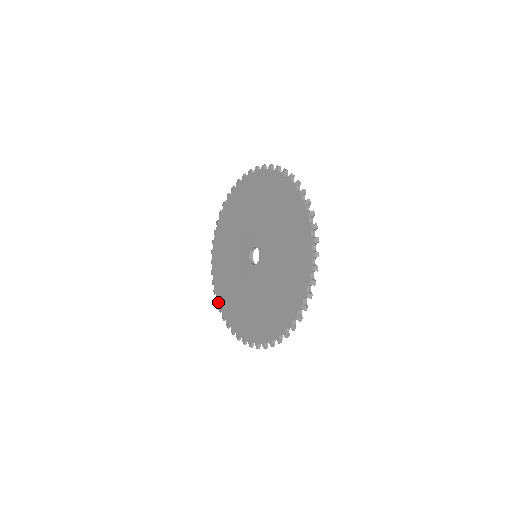
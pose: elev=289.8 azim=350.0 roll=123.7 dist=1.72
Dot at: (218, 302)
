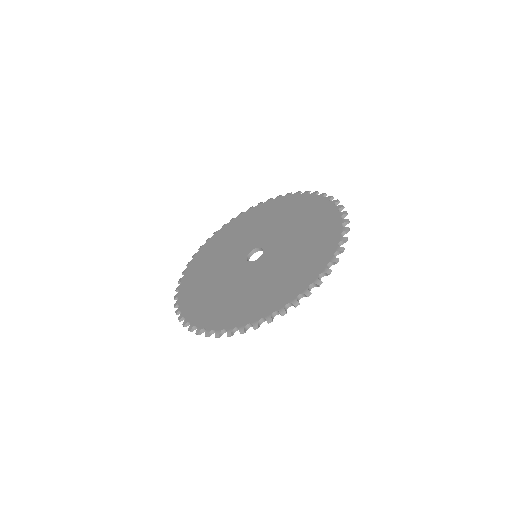
Dot at: (180, 288)
